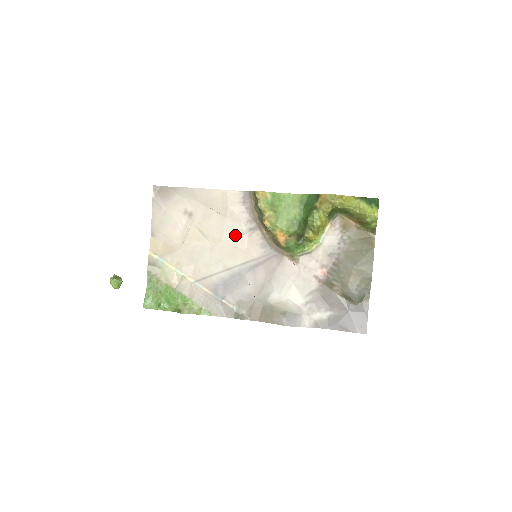
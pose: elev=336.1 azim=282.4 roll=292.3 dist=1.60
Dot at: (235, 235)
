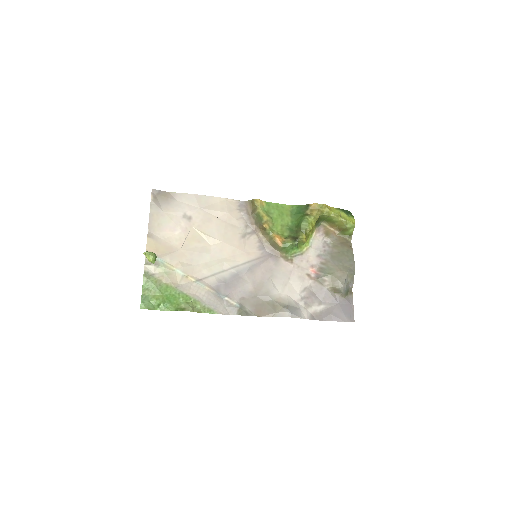
Dot at: (234, 238)
